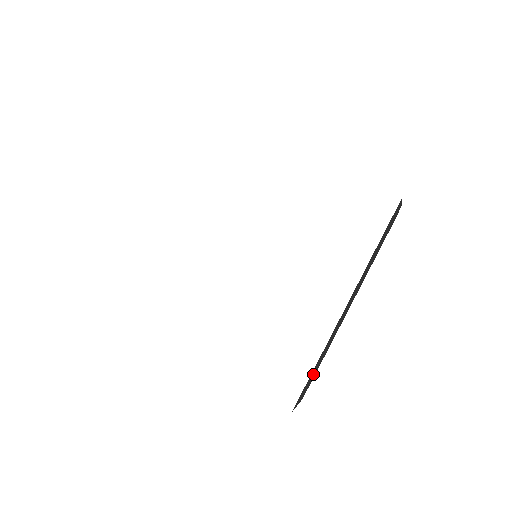
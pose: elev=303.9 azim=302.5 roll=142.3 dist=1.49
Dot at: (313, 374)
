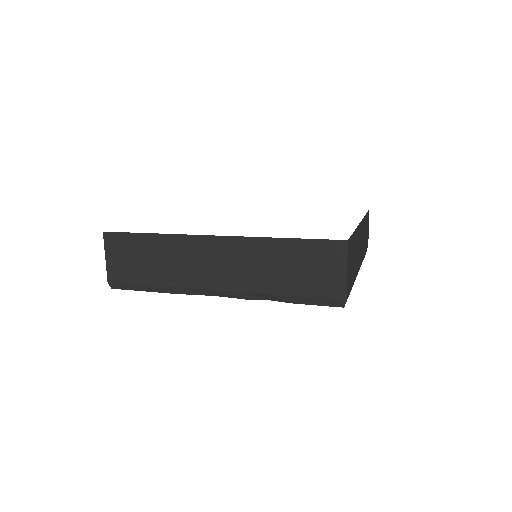
Dot at: (351, 263)
